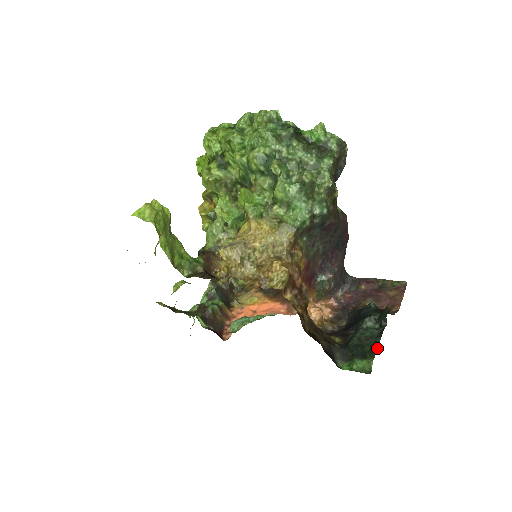
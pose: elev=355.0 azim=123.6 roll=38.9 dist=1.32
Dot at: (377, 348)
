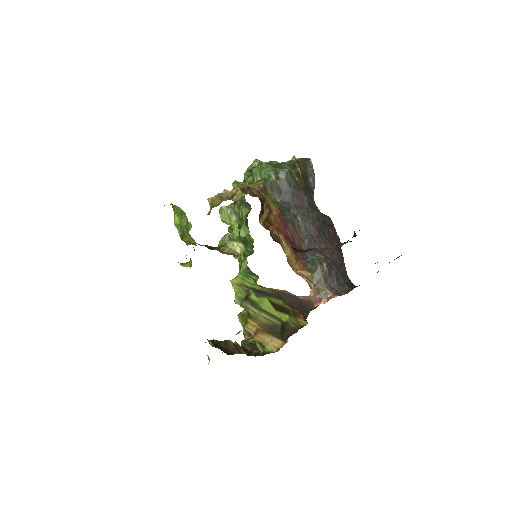
Dot at: occluded
